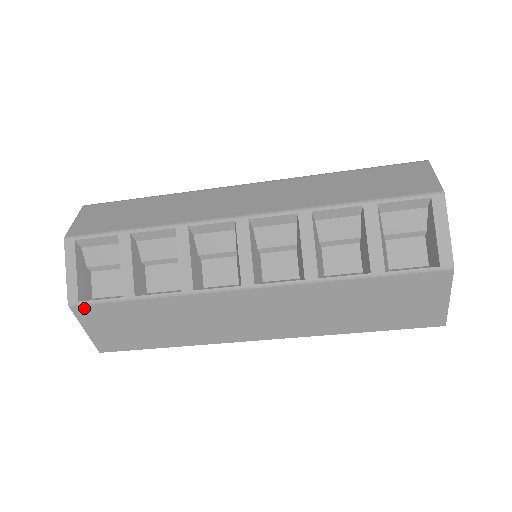
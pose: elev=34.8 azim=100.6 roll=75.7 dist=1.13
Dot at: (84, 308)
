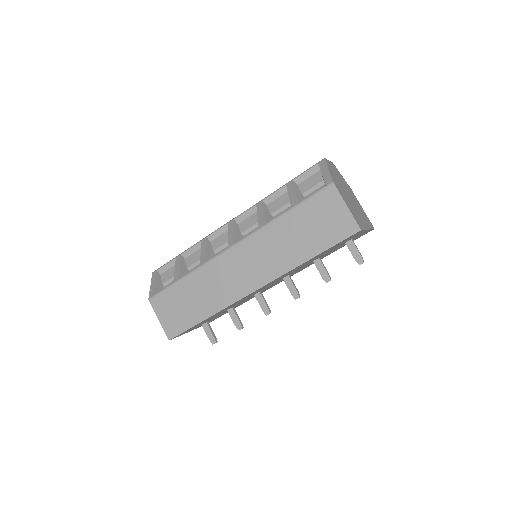
Dot at: (156, 299)
